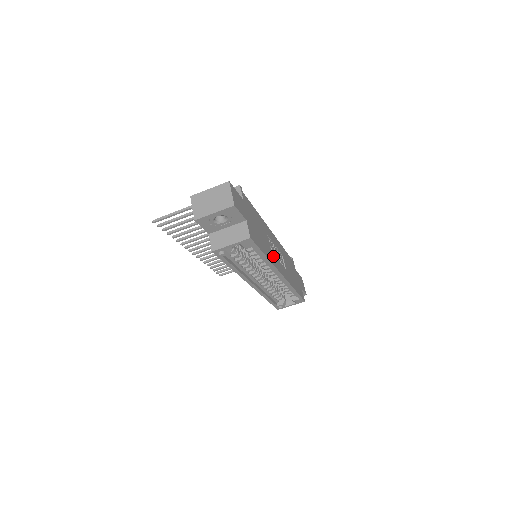
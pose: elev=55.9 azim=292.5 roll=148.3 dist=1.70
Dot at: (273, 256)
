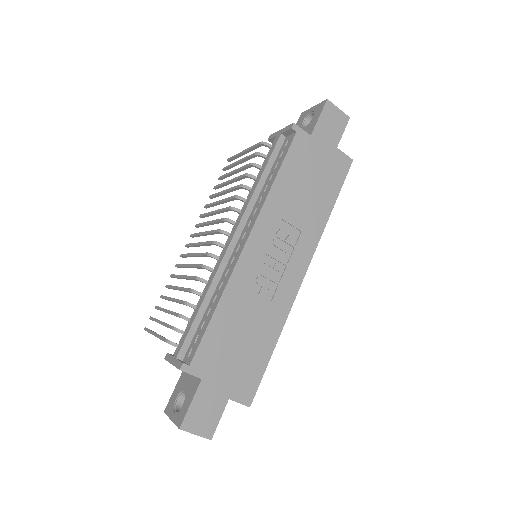
Dot at: (278, 298)
